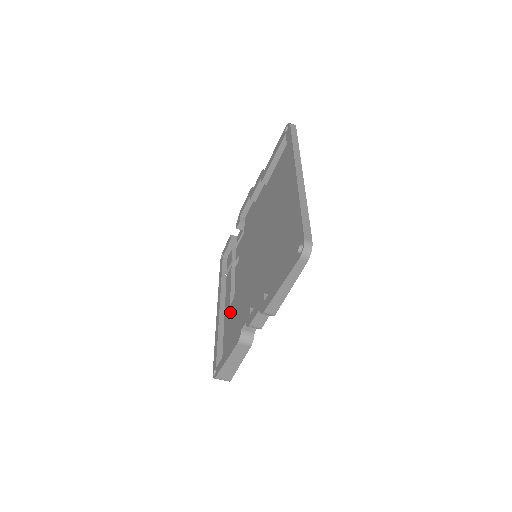
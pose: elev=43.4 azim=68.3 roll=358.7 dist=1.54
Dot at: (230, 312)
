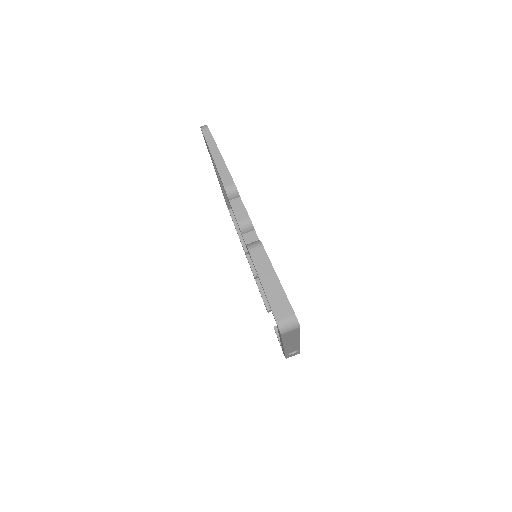
Dot at: occluded
